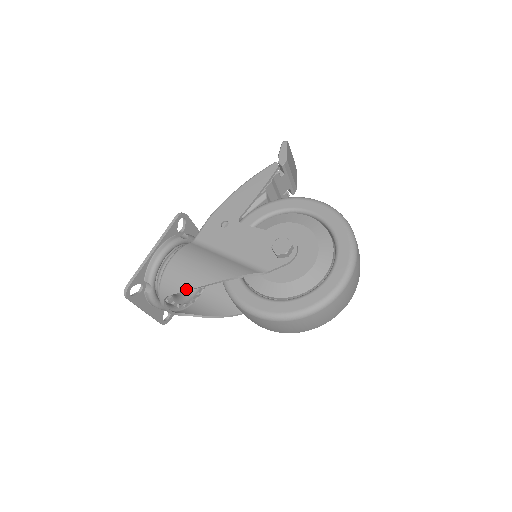
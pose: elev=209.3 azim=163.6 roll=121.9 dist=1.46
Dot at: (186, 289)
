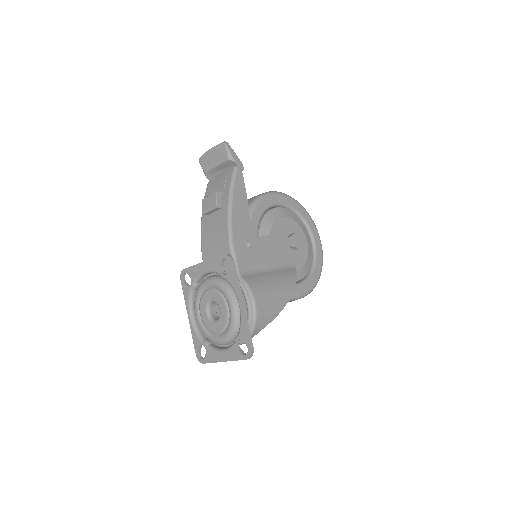
Dot at: (278, 314)
